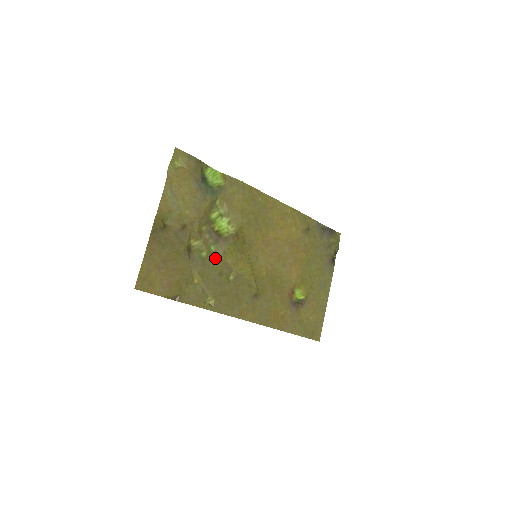
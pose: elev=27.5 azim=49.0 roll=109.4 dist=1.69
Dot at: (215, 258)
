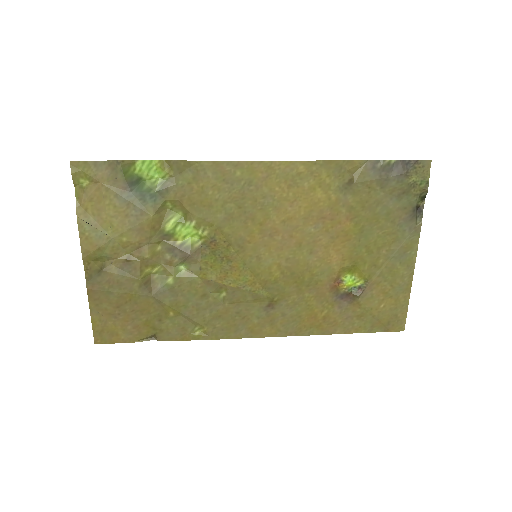
Dot at: (189, 280)
